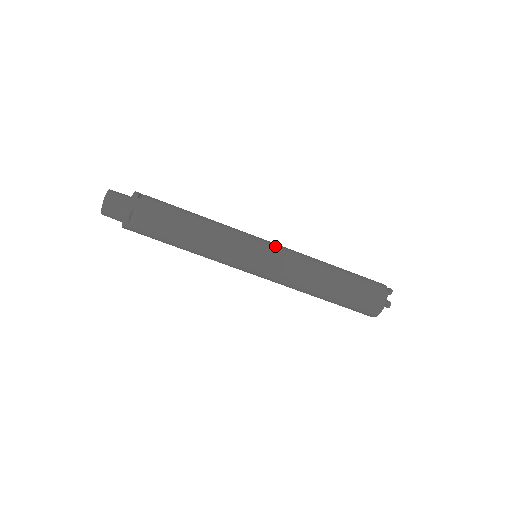
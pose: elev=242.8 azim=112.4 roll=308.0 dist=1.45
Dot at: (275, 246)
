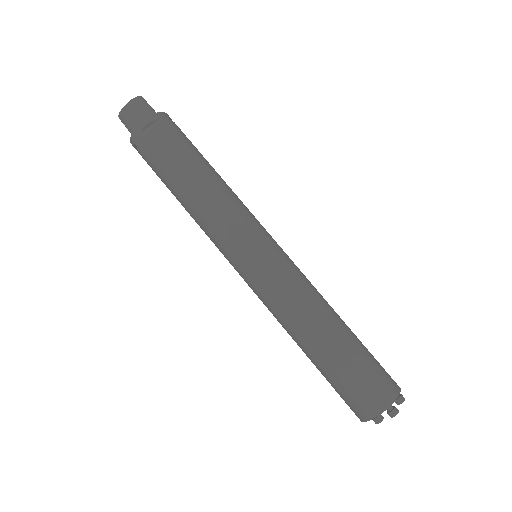
Dot at: (285, 253)
